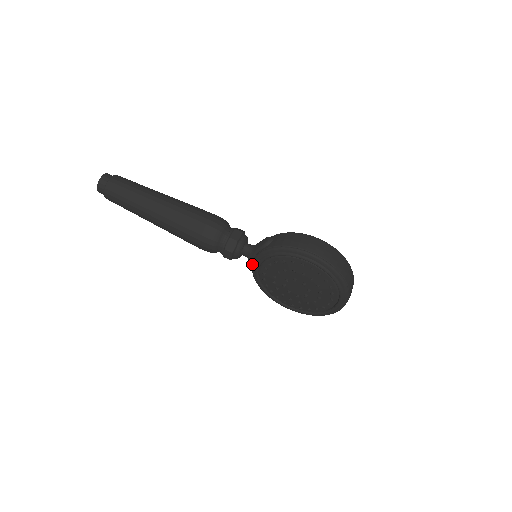
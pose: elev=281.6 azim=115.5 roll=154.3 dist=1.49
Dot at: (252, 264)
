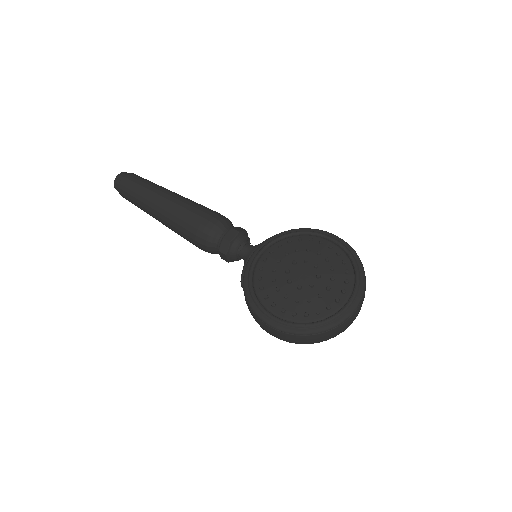
Dot at: (253, 253)
